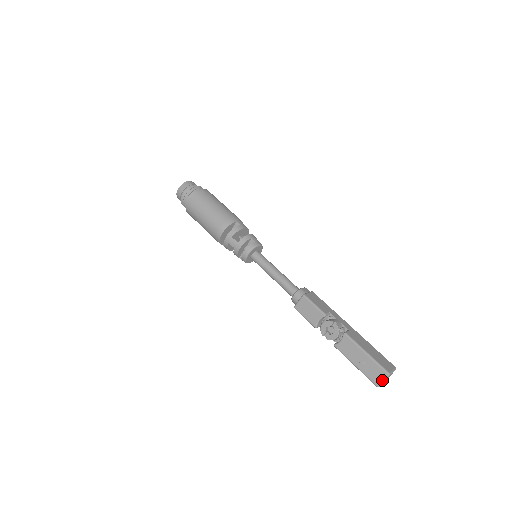
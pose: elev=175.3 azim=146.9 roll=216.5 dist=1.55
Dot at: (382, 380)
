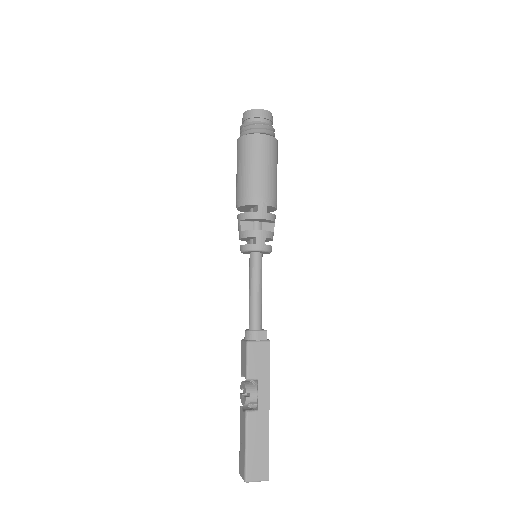
Dot at: (241, 476)
